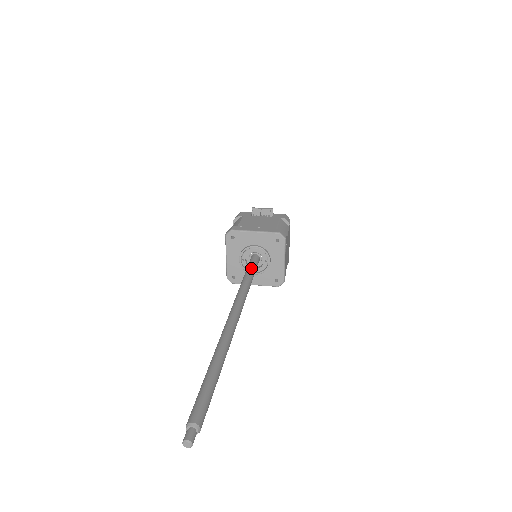
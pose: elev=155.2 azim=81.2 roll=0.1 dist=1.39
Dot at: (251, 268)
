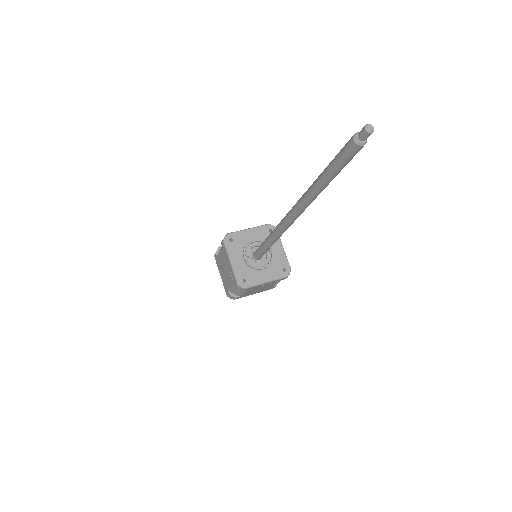
Dot at: occluded
